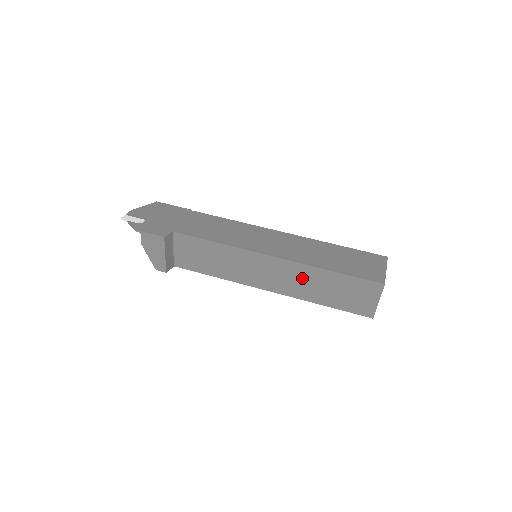
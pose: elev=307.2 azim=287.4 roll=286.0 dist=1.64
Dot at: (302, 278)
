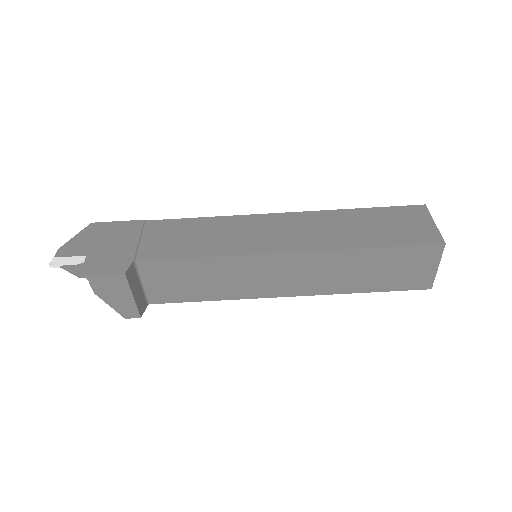
Dot at: (331, 268)
